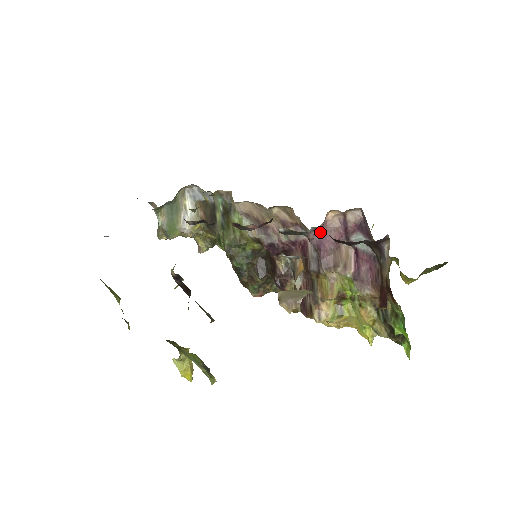
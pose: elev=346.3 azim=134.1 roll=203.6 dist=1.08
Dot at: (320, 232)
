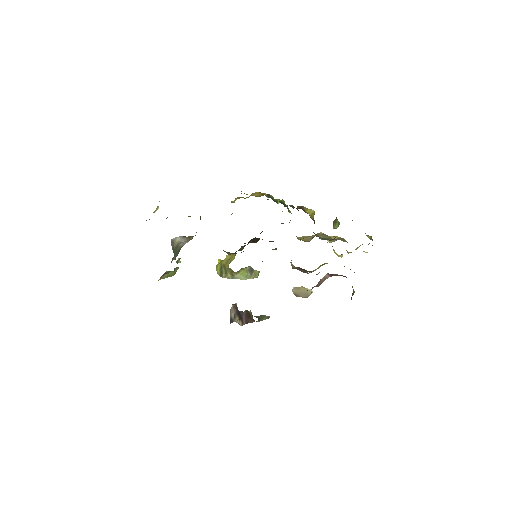
Dot at: occluded
